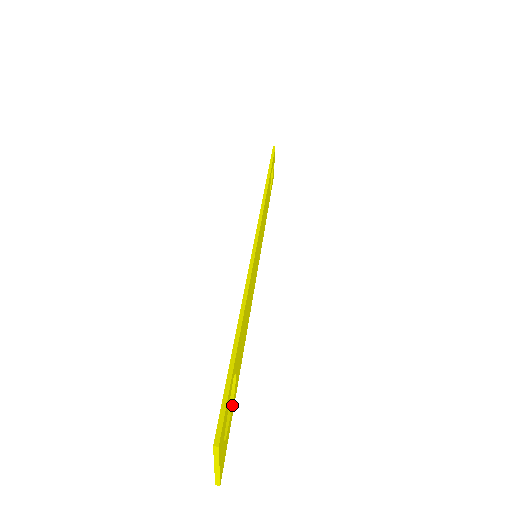
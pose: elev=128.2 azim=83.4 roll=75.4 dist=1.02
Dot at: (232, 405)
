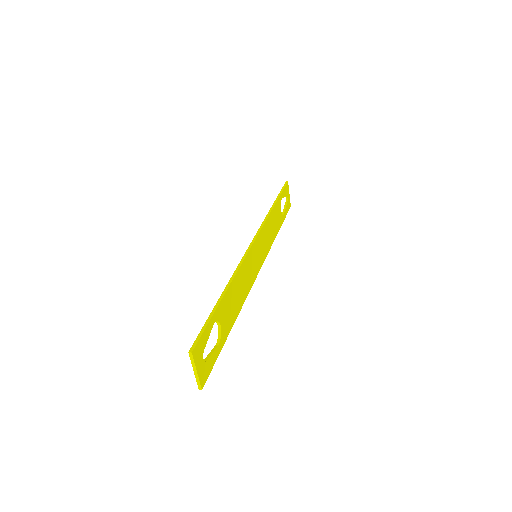
Dot at: (218, 345)
